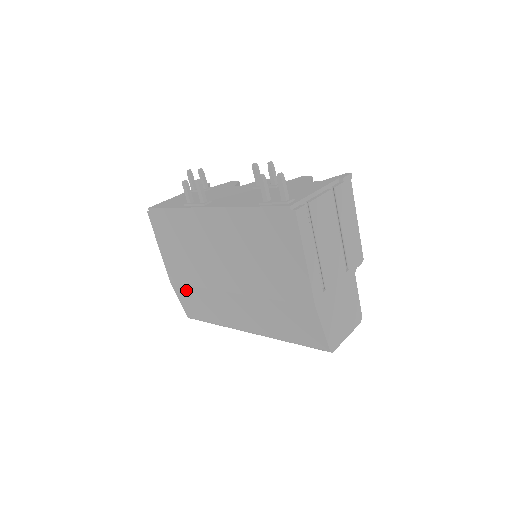
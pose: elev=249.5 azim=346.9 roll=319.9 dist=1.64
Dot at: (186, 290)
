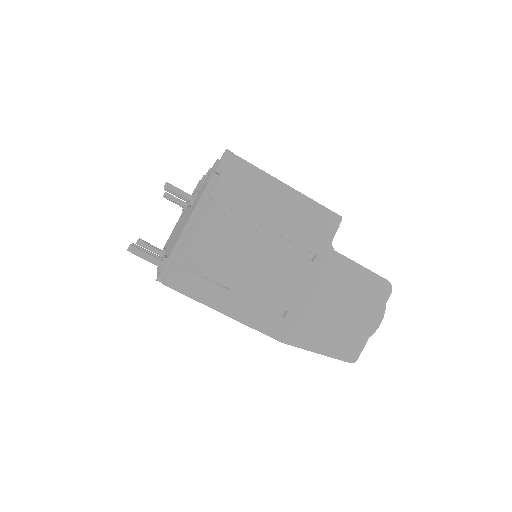
Dot at: occluded
